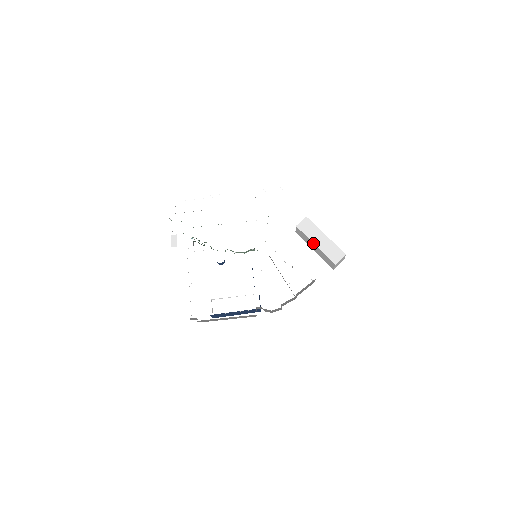
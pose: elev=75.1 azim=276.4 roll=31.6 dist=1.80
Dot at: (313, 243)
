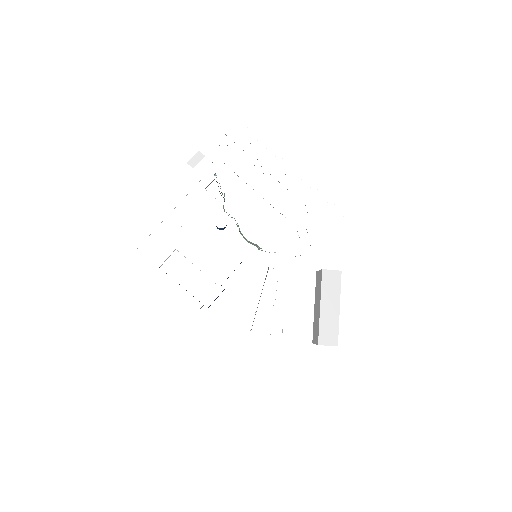
Dot at: (320, 302)
